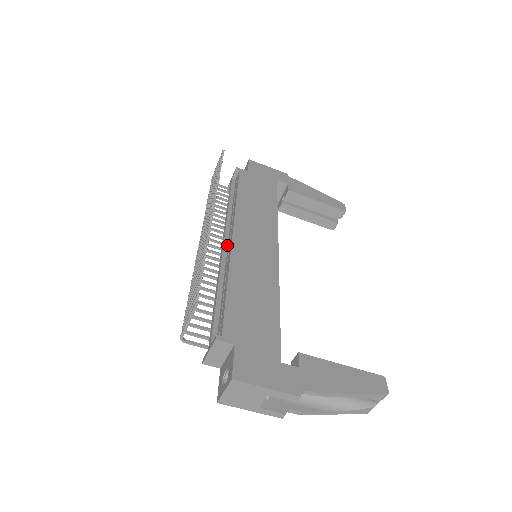
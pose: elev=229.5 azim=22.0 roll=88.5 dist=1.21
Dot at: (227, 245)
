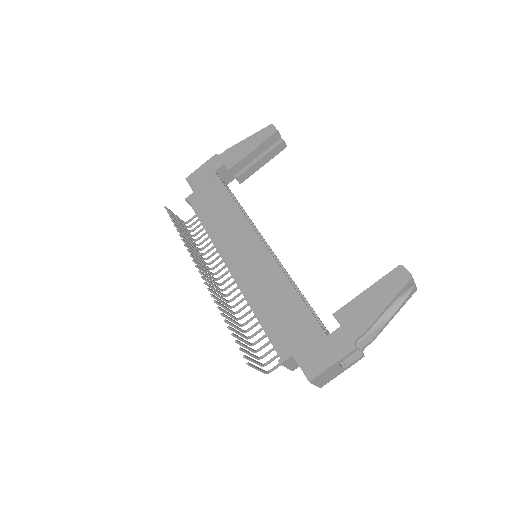
Dot at: occluded
